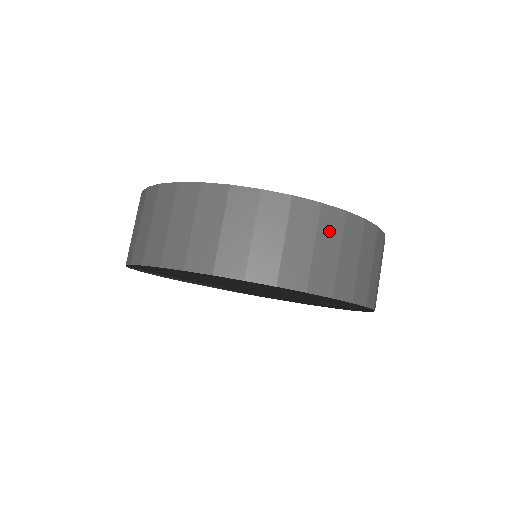
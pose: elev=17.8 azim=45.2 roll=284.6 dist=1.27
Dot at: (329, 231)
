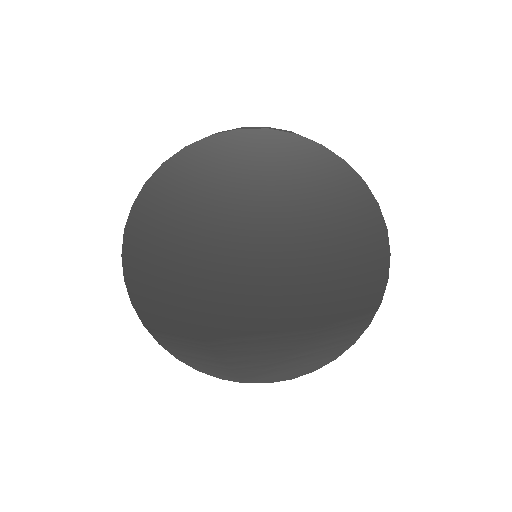
Dot at: occluded
